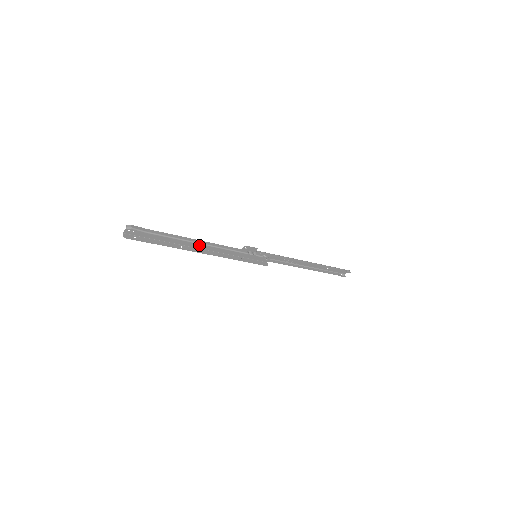
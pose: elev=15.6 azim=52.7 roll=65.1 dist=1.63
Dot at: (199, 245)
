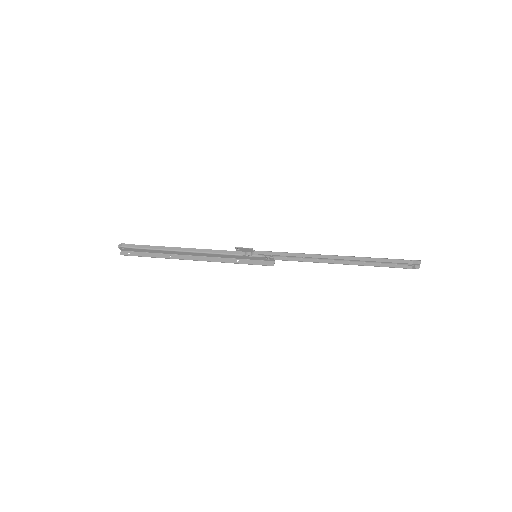
Dot at: (186, 253)
